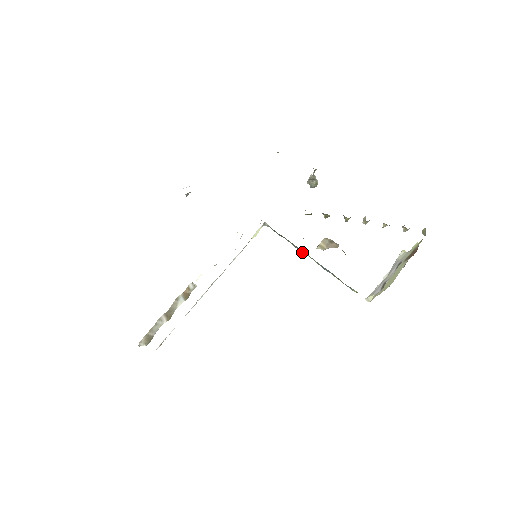
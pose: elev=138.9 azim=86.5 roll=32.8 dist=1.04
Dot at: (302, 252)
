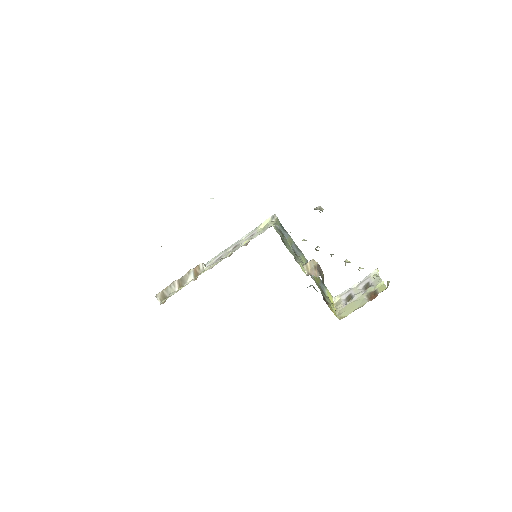
Dot at: (297, 250)
